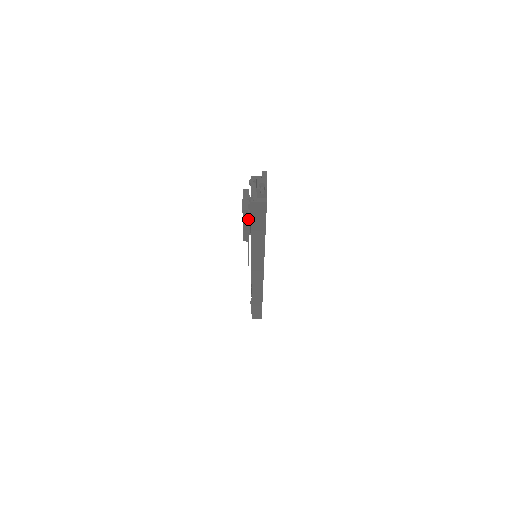
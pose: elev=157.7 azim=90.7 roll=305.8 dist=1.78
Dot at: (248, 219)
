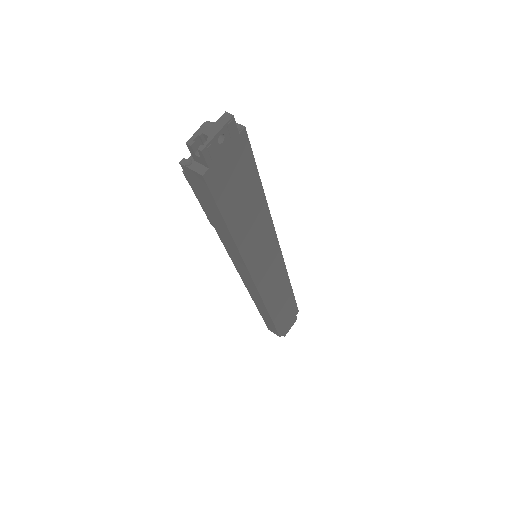
Dot at: occluded
